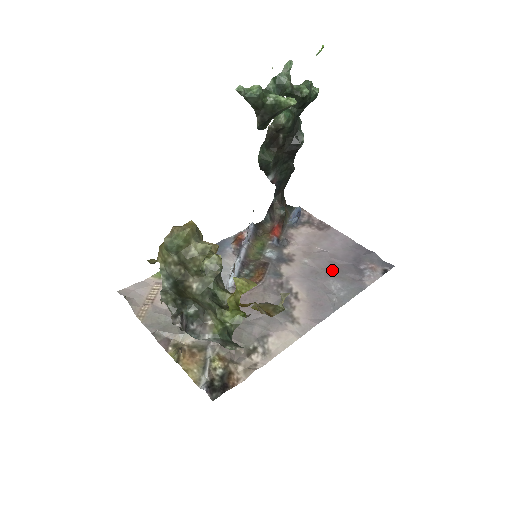
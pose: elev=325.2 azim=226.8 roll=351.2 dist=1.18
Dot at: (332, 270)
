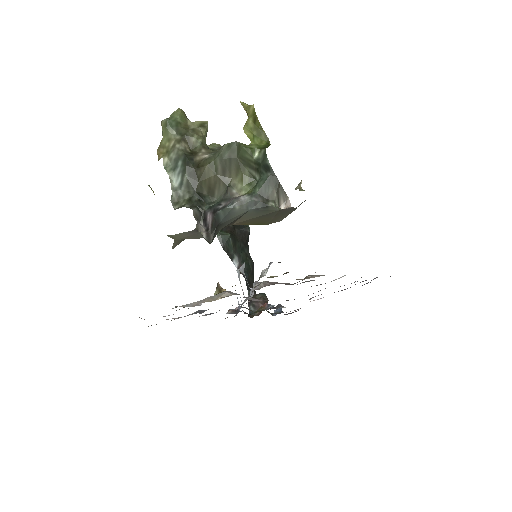
Dot at: occluded
